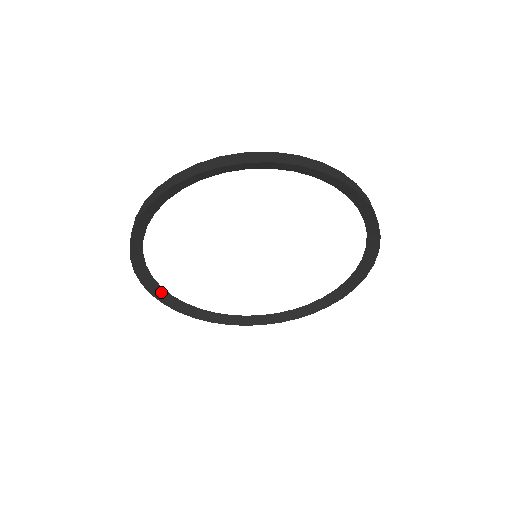
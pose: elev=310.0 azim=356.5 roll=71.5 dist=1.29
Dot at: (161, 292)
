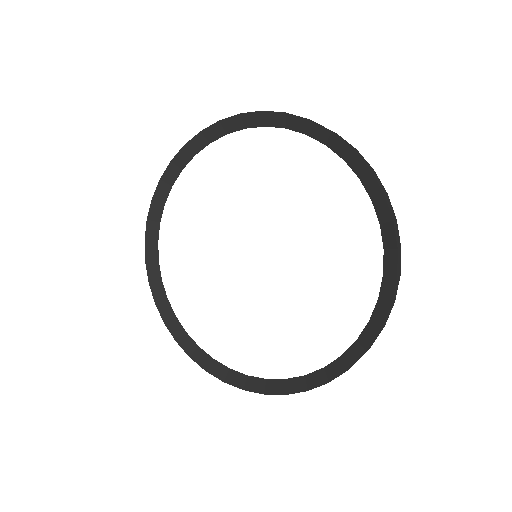
Dot at: (215, 366)
